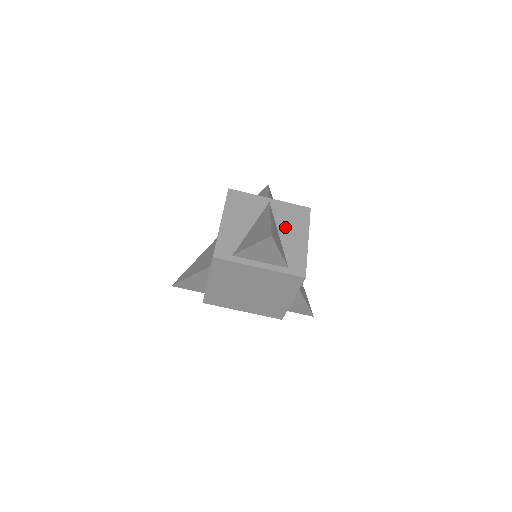
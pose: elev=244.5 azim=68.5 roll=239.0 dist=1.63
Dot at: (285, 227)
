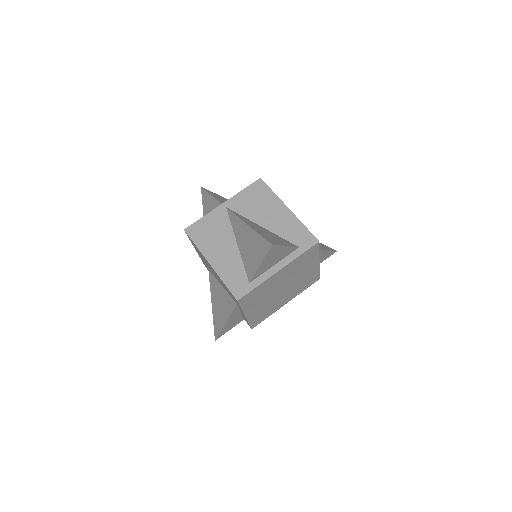
Dot at: (260, 216)
